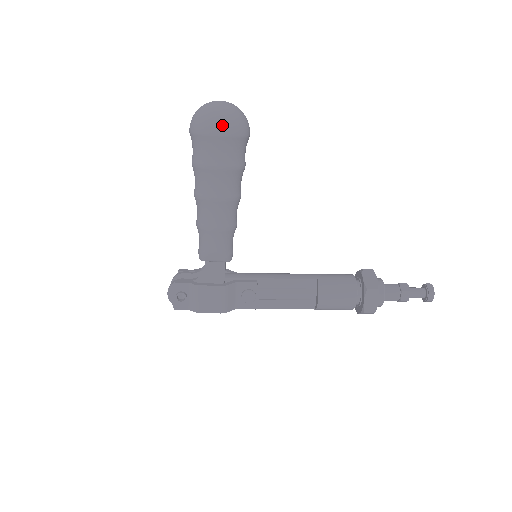
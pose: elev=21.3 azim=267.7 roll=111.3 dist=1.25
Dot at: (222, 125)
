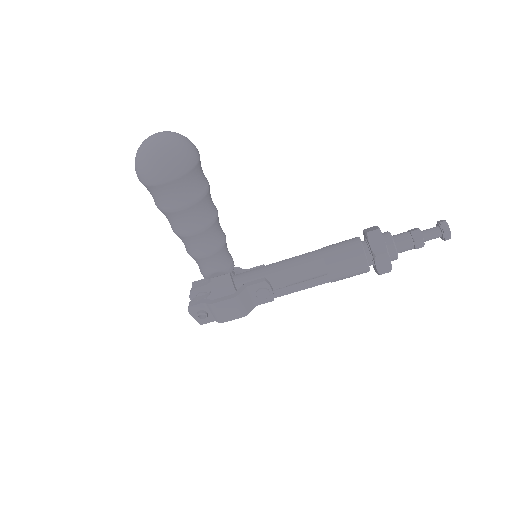
Dot at: (165, 171)
